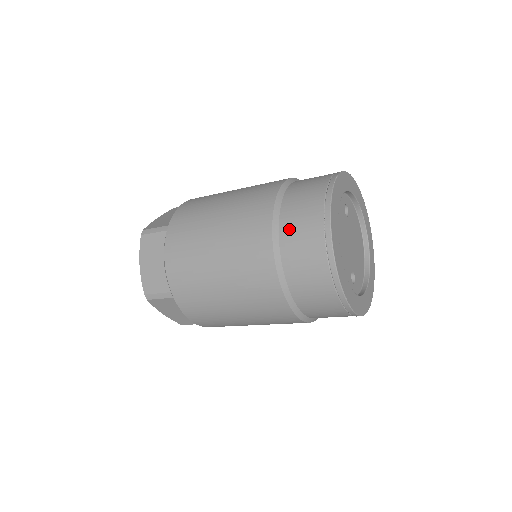
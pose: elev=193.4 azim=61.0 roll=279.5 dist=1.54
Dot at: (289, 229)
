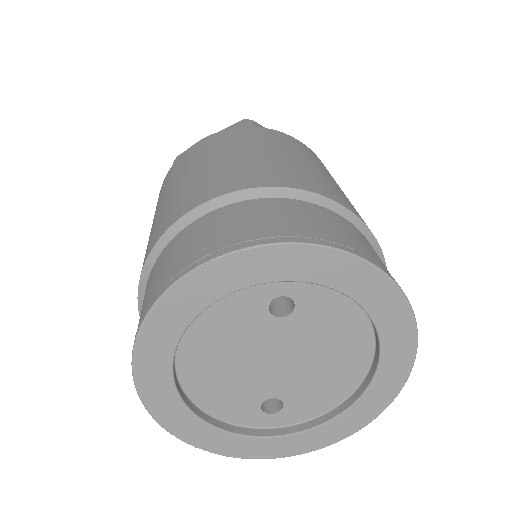
Dot at: occluded
